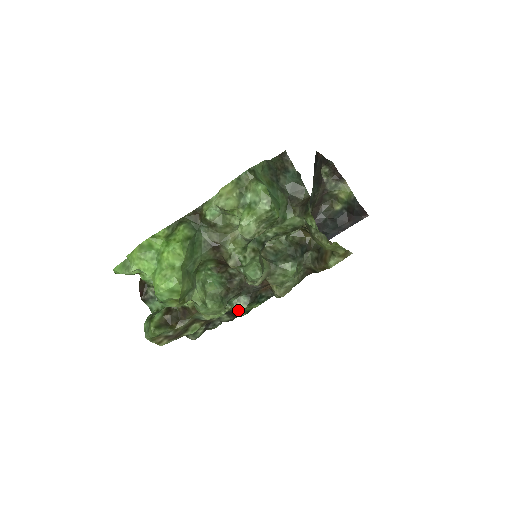
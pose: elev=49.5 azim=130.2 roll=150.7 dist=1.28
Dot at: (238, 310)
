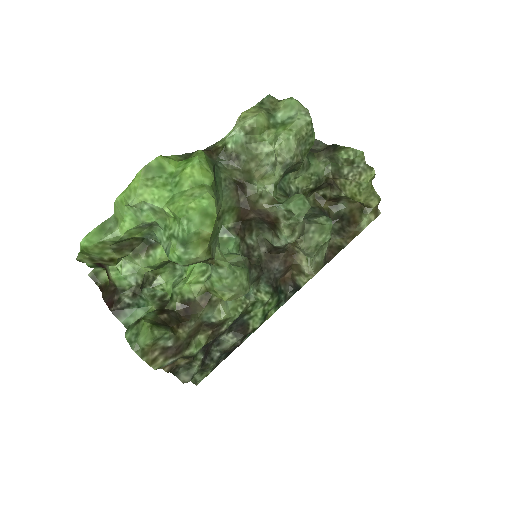
Dot at: (253, 314)
